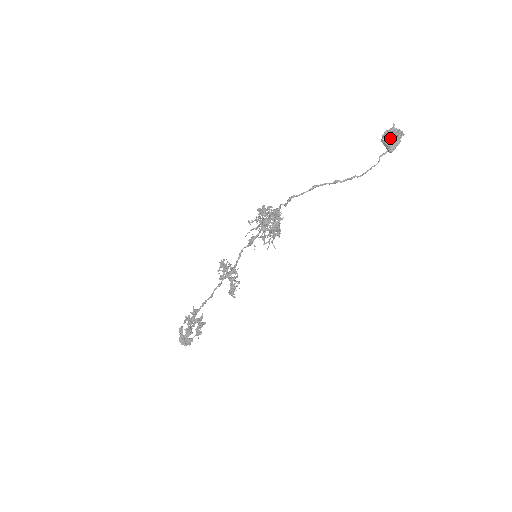
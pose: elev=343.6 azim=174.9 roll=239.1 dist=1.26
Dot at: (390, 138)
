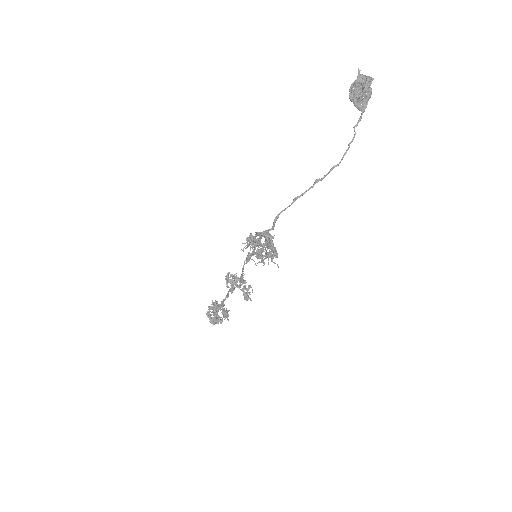
Dot at: (360, 96)
